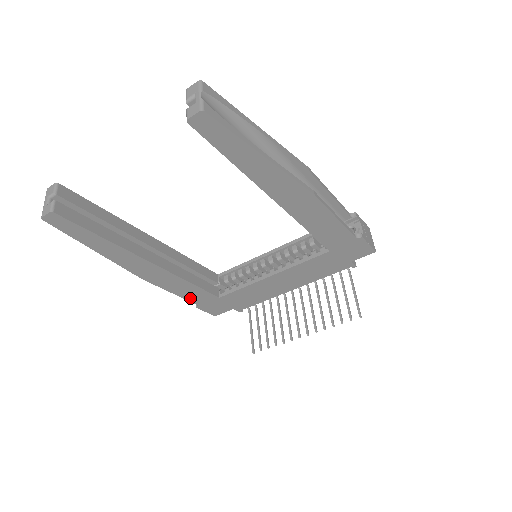
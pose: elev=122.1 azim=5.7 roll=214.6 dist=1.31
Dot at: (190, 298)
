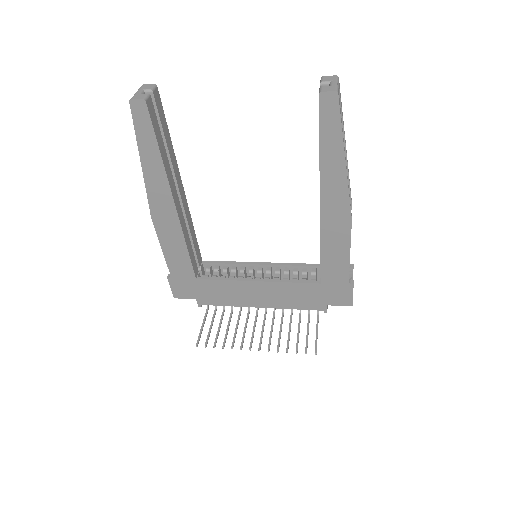
Dot at: (171, 264)
